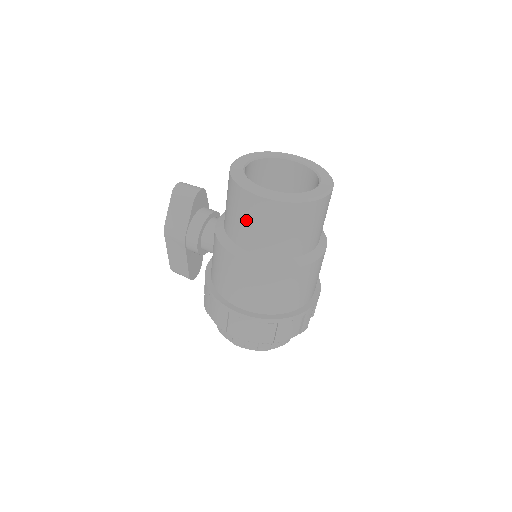
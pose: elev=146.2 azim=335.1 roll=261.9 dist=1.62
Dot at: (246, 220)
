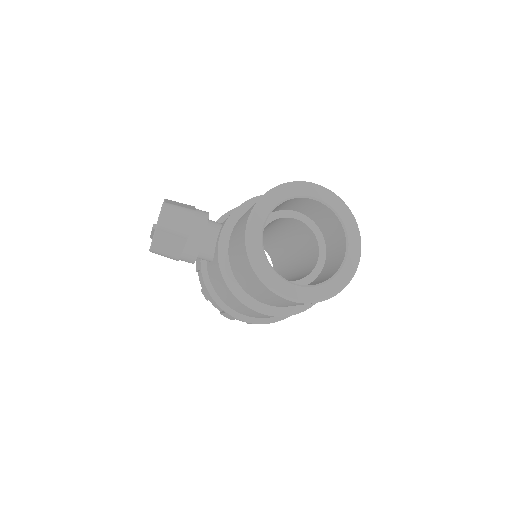
Dot at: (269, 299)
